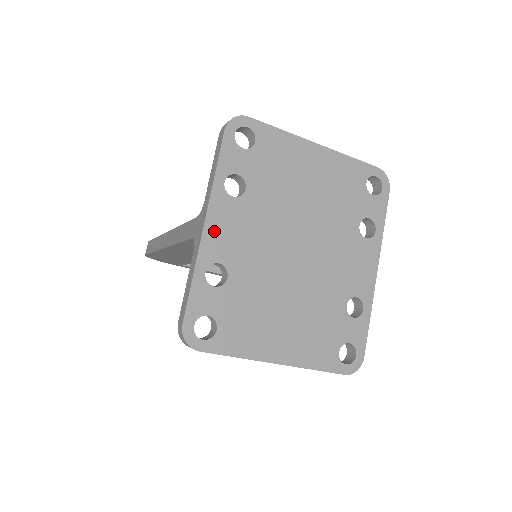
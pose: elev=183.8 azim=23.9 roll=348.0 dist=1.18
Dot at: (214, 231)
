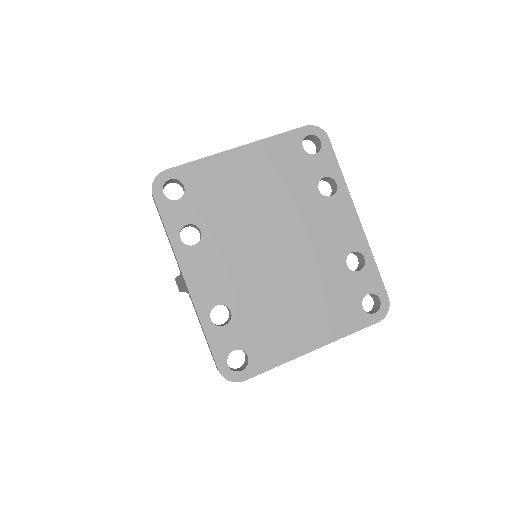
Dot at: (197, 283)
